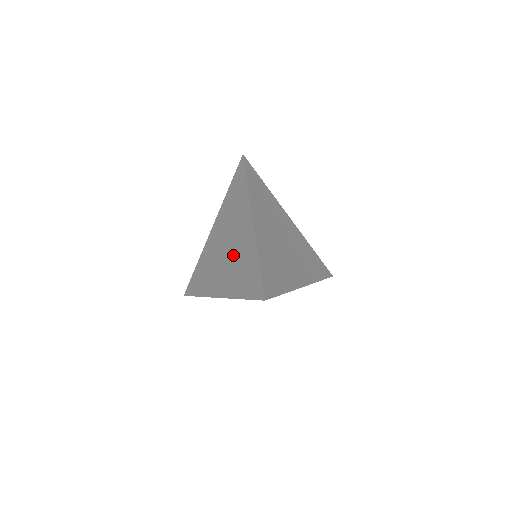
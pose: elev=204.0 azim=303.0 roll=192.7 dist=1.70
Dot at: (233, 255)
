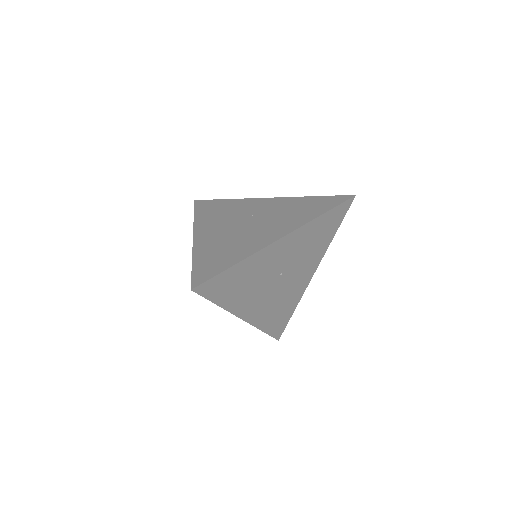
Dot at: (268, 216)
